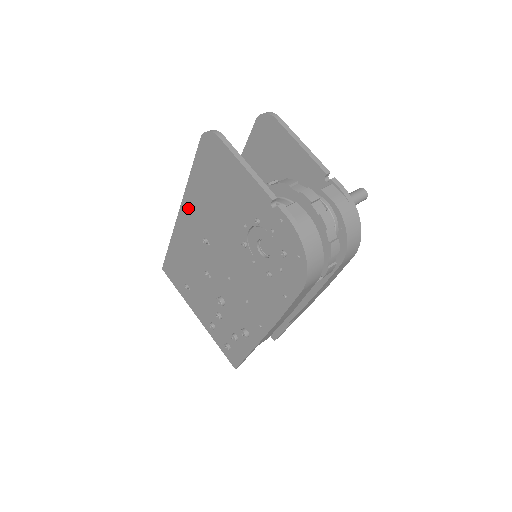
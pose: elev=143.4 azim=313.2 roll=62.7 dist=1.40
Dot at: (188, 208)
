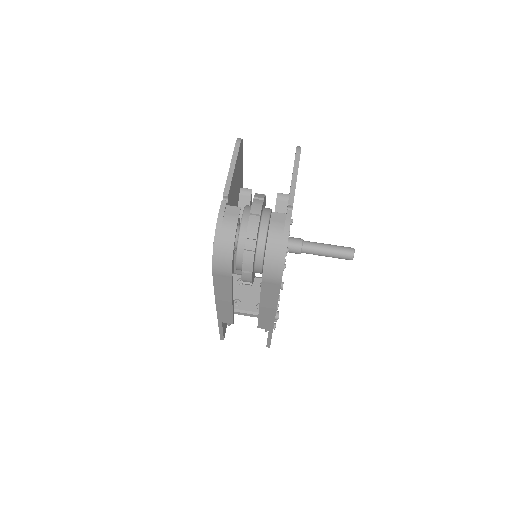
Dot at: occluded
